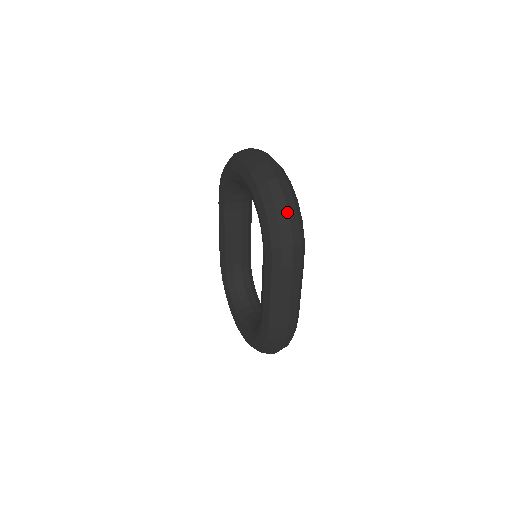
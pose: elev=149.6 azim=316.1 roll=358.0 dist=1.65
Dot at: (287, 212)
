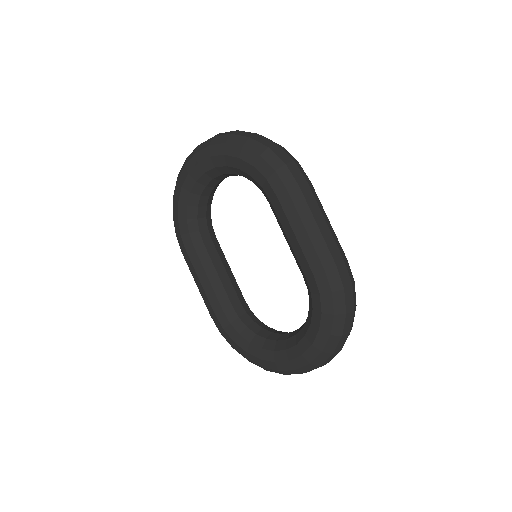
Dot at: (267, 139)
